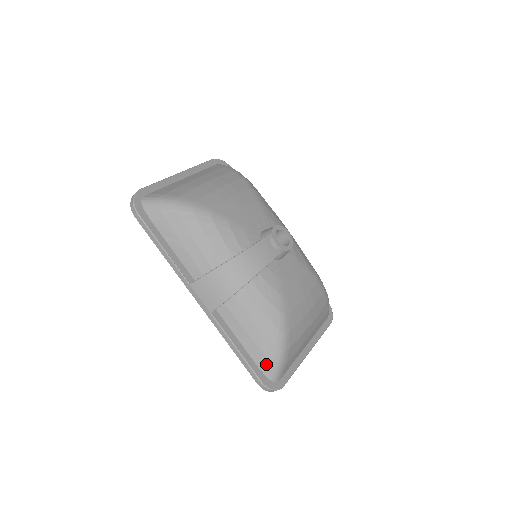
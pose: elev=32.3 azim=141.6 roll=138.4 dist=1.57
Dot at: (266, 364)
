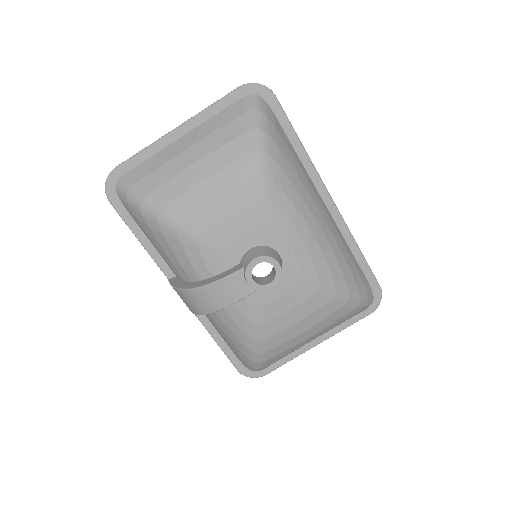
Dot at: (243, 361)
